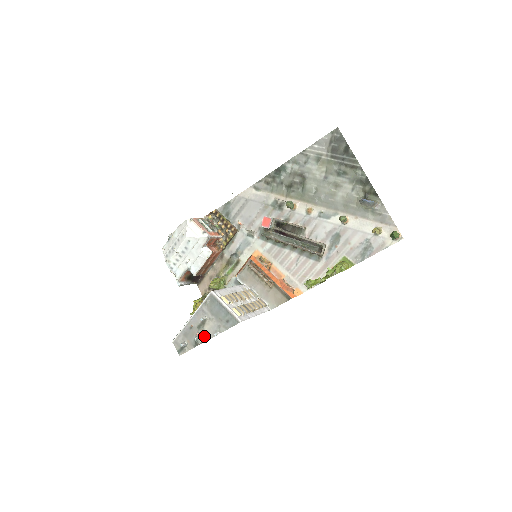
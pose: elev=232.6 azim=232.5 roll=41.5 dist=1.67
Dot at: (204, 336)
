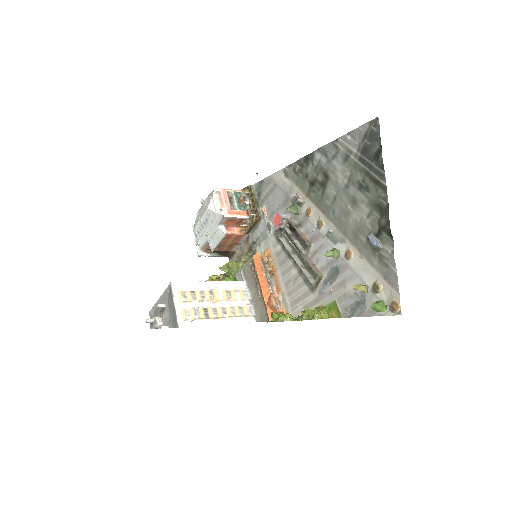
Dot at: (159, 323)
